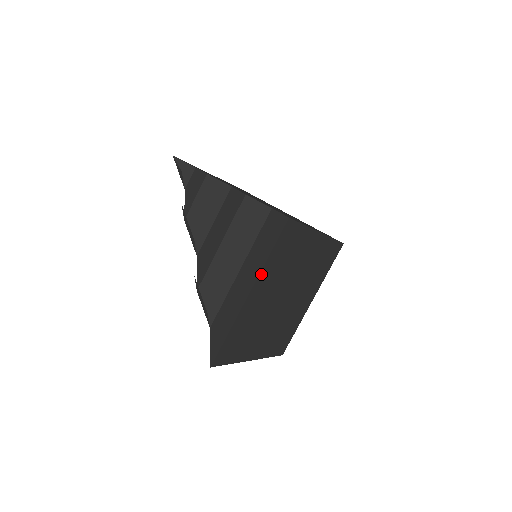
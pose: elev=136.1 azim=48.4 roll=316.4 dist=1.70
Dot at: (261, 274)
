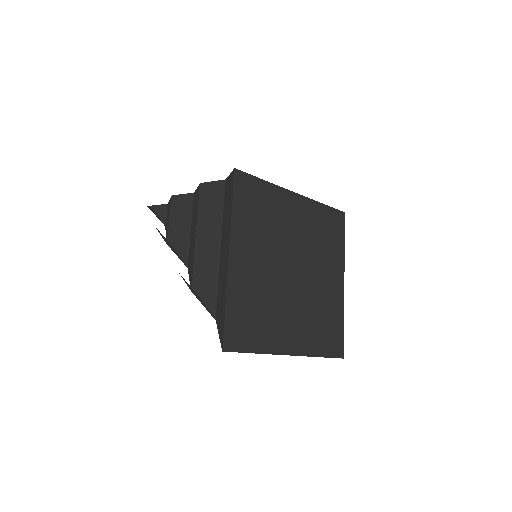
Dot at: (233, 232)
